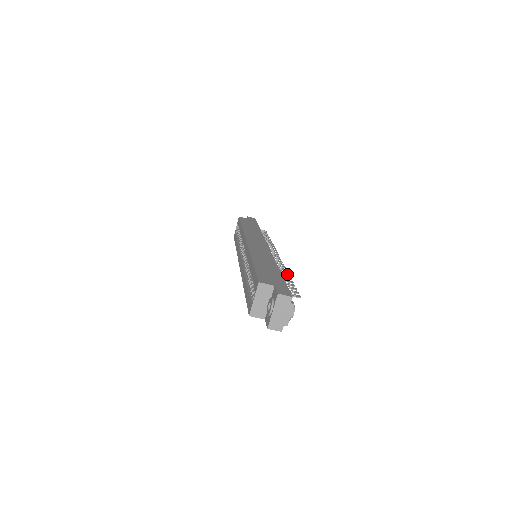
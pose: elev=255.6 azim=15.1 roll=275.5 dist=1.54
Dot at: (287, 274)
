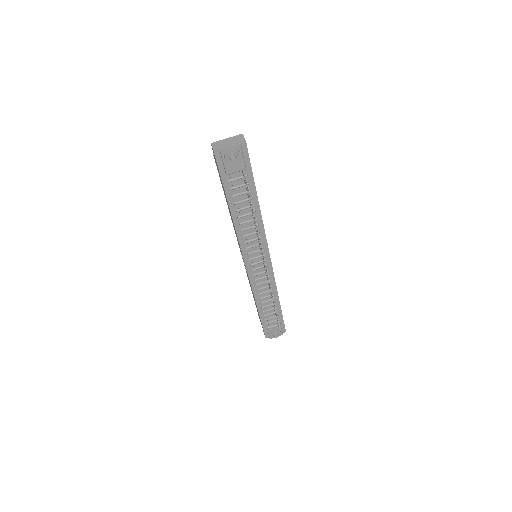
Dot at: occluded
